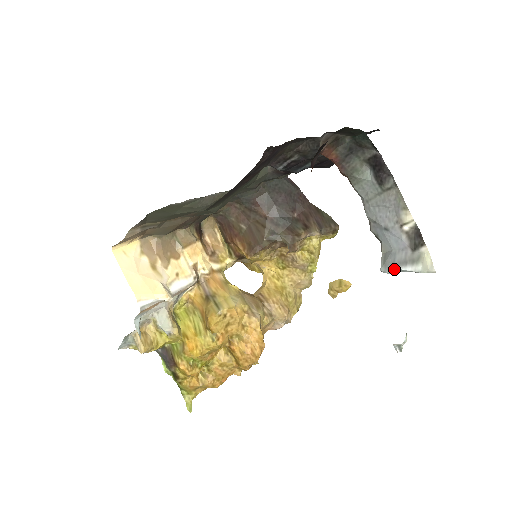
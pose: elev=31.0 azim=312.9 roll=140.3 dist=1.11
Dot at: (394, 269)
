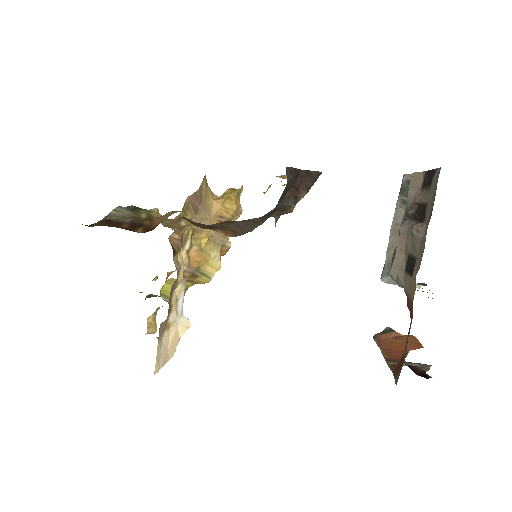
Dot at: occluded
